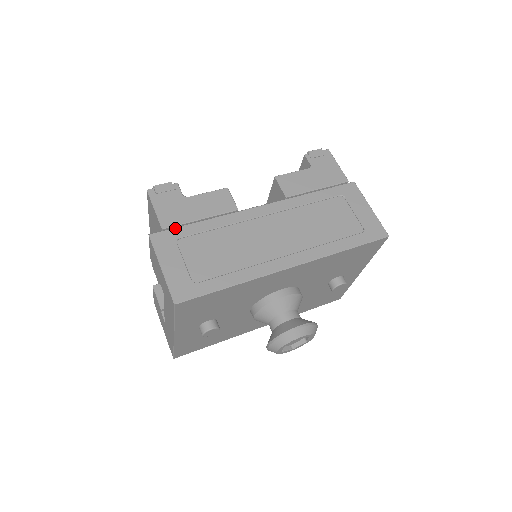
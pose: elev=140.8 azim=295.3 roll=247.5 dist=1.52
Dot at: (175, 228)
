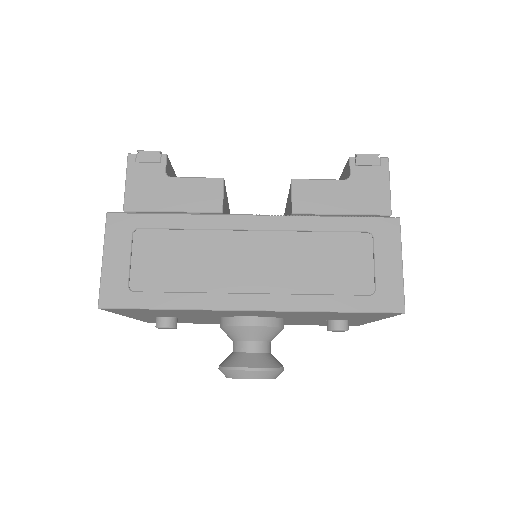
Dot at: (138, 214)
